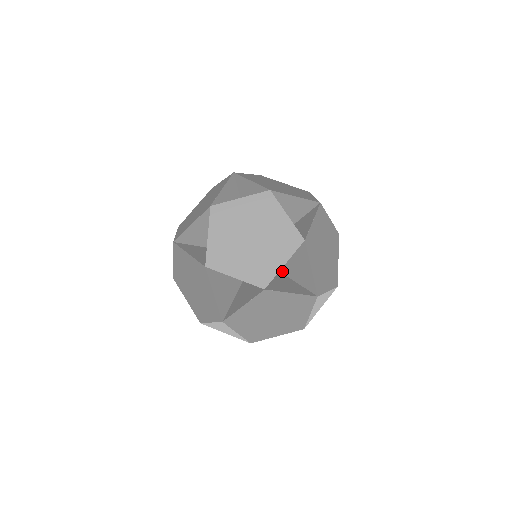
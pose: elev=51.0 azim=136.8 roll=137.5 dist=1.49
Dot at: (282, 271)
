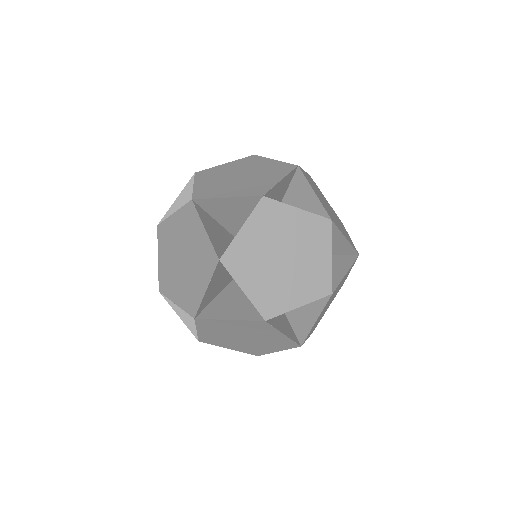
Dot at: occluded
